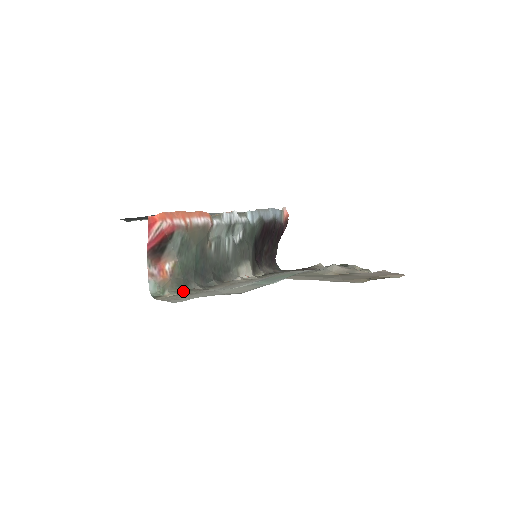
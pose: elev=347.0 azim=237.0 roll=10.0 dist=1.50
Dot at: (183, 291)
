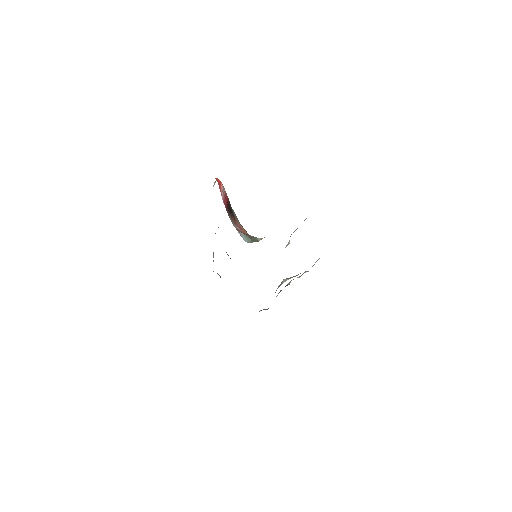
Dot at: occluded
